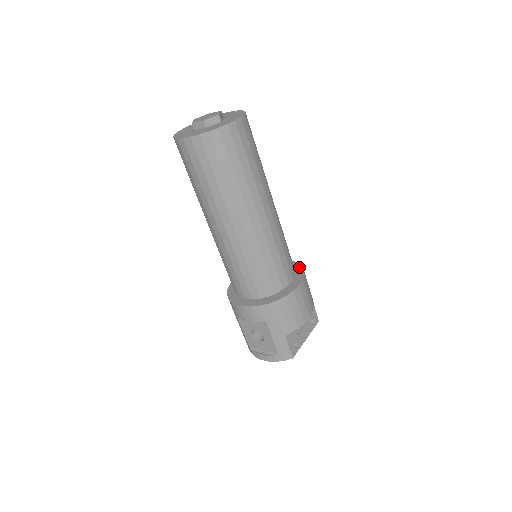
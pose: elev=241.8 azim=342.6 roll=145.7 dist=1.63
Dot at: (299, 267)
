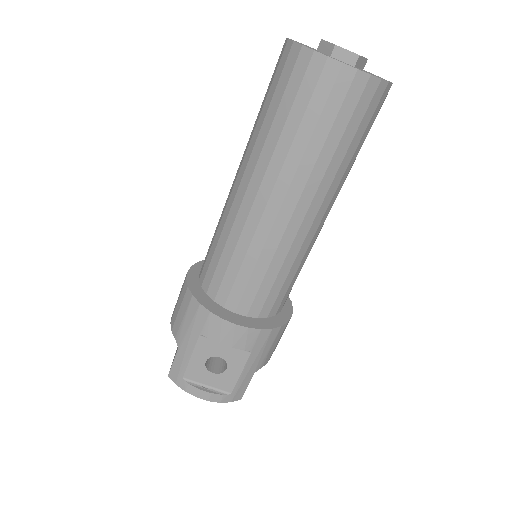
Dot at: occluded
